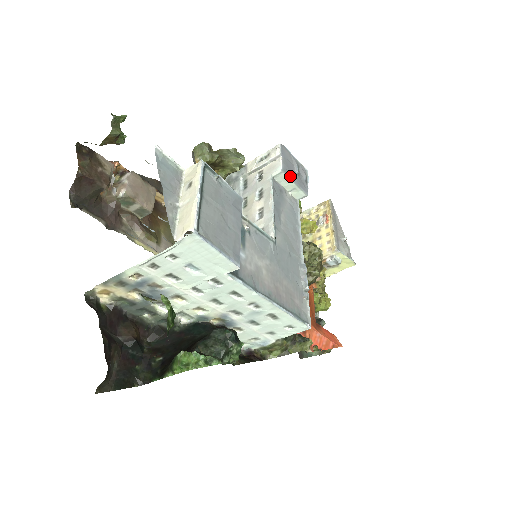
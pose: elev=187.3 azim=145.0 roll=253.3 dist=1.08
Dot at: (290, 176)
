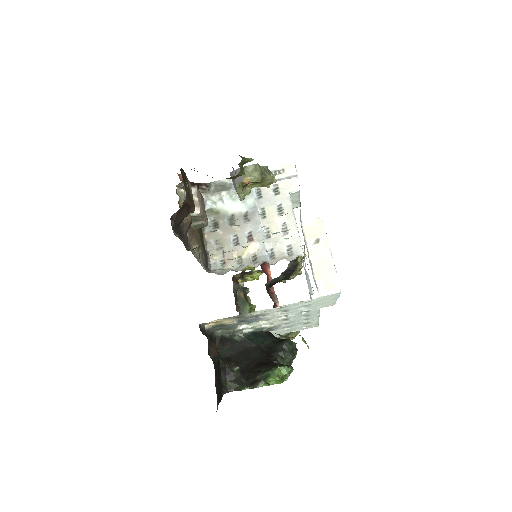
Dot at: occluded
